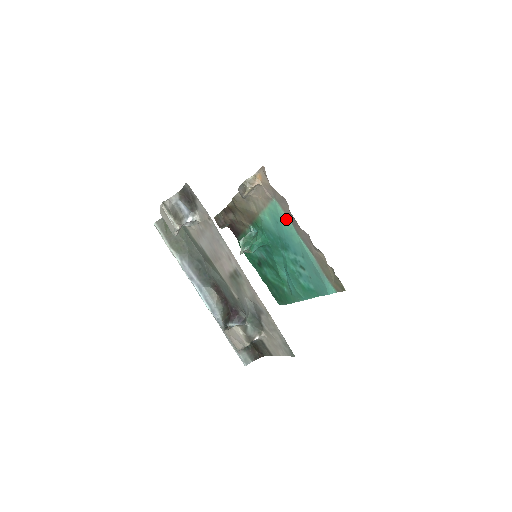
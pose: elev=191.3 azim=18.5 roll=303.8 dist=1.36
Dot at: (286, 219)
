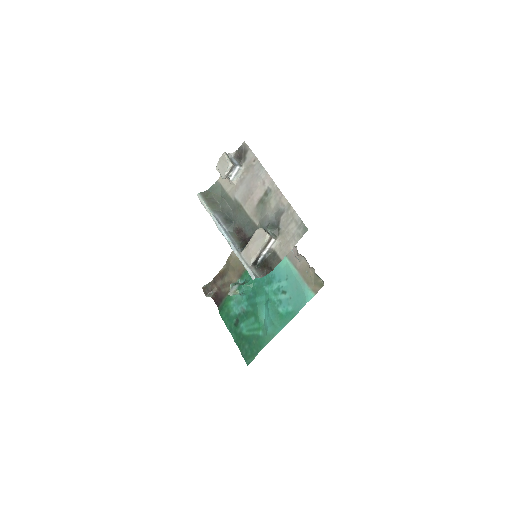
Dot at: occluded
